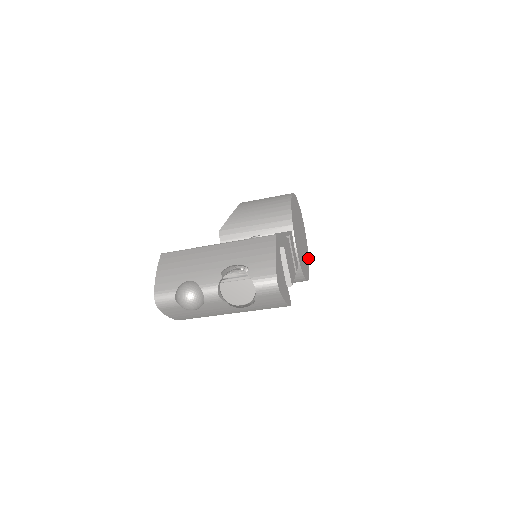
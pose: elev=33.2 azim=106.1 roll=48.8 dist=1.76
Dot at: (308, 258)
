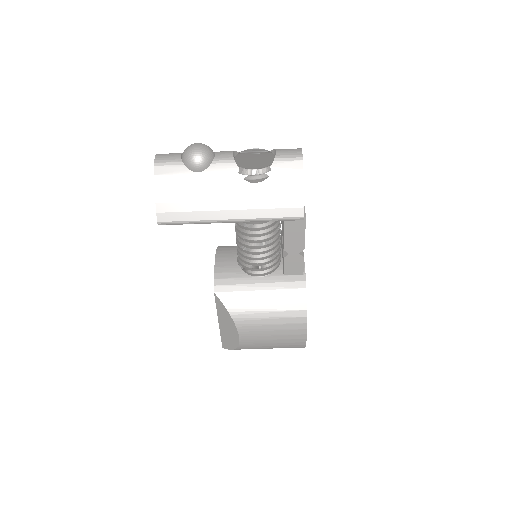
Dot at: occluded
